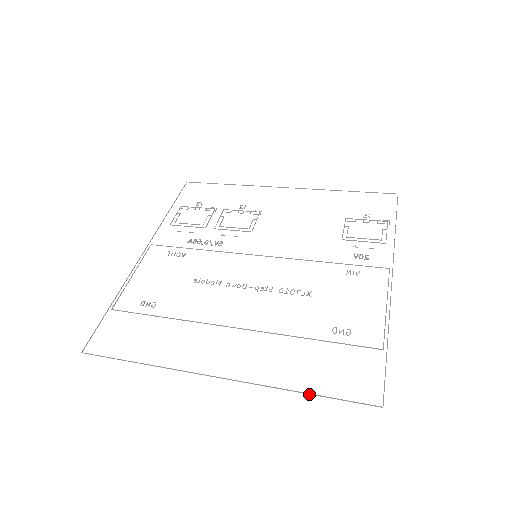
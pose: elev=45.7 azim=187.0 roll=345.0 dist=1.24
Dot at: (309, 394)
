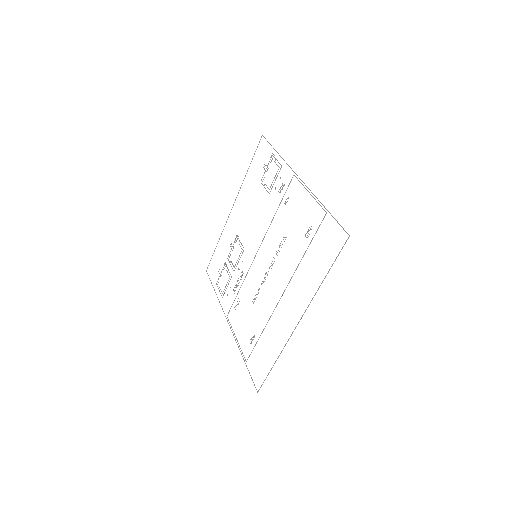
Dot at: occluded
